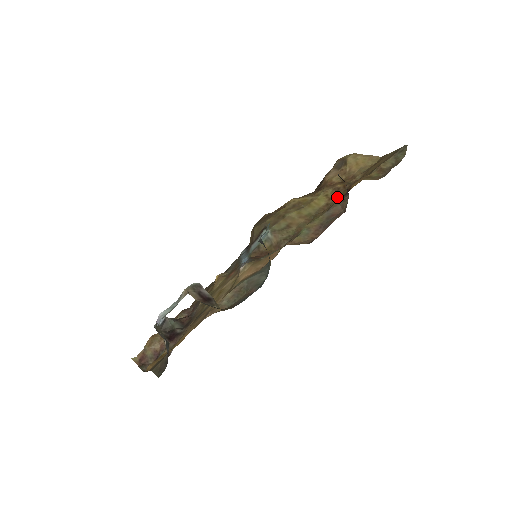
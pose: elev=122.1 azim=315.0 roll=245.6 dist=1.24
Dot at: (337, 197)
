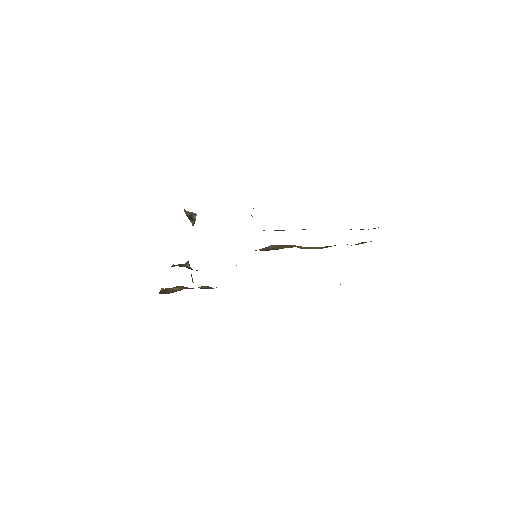
Dot at: occluded
